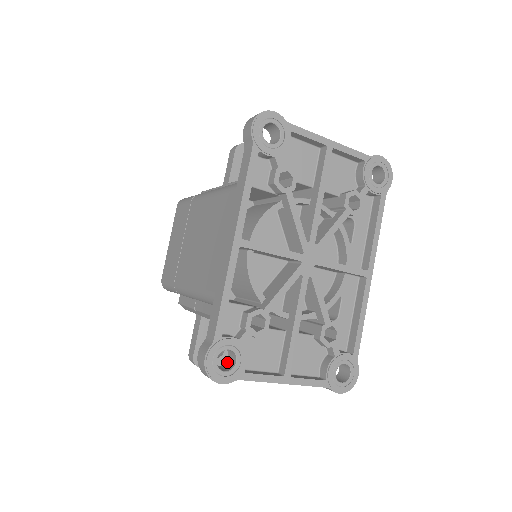
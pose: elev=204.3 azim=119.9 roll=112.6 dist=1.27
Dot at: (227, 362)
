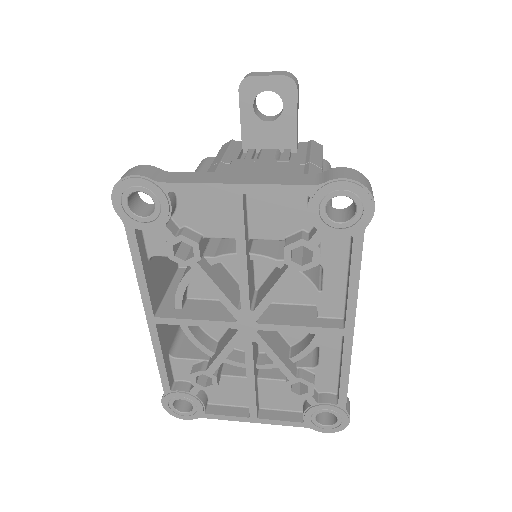
Dot at: occluded
